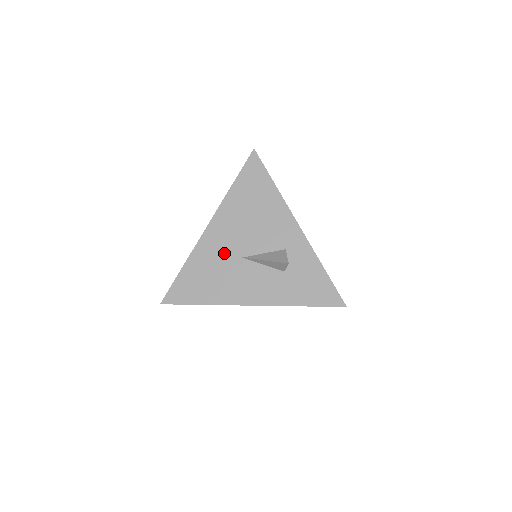
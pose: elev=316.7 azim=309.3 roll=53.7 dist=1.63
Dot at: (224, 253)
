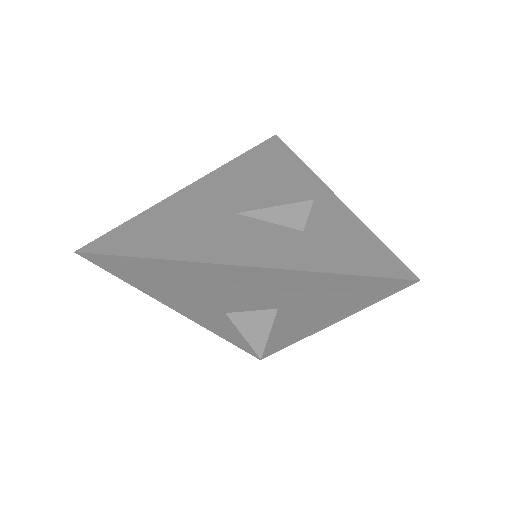
Dot at: (208, 207)
